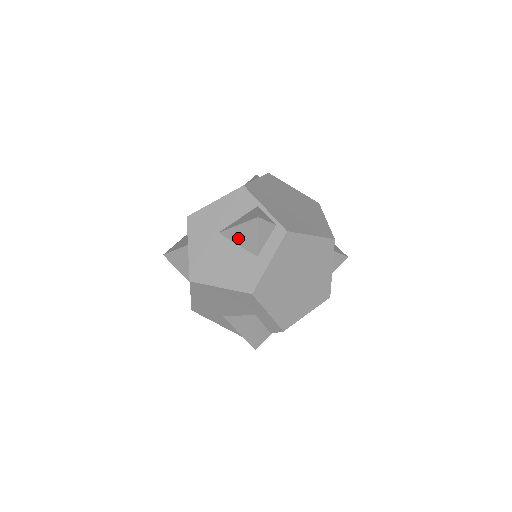
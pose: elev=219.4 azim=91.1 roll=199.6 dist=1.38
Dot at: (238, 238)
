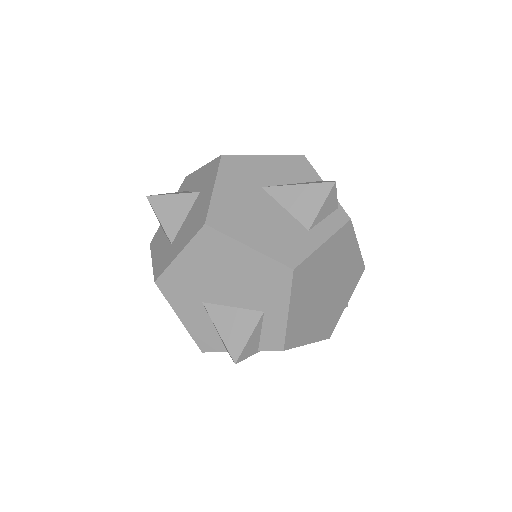
Dot at: (290, 201)
